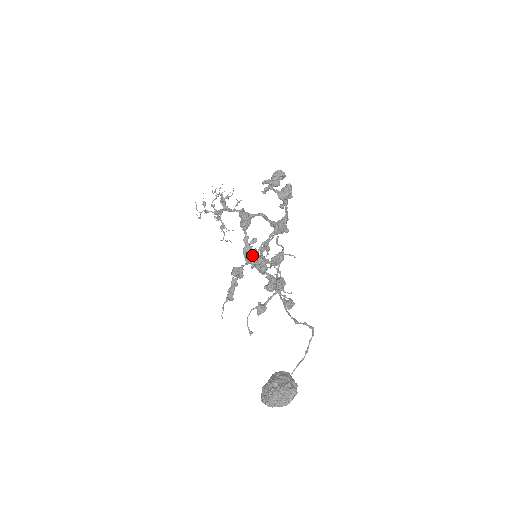
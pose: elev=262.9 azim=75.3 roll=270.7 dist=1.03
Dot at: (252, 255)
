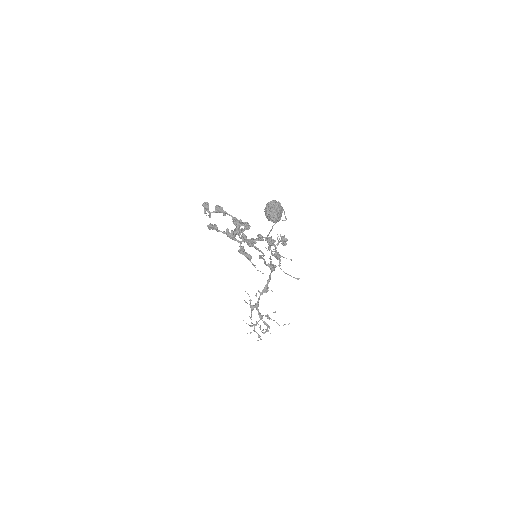
Dot at: (234, 235)
